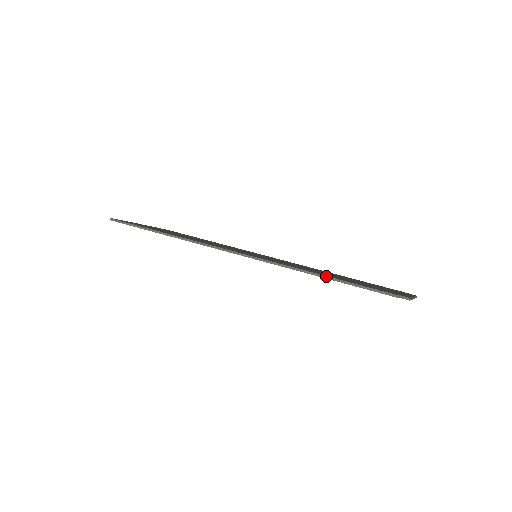
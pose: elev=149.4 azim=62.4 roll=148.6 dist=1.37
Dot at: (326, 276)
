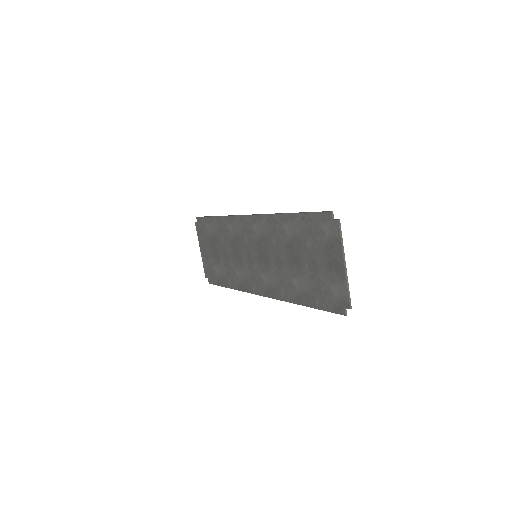
Dot at: (294, 213)
